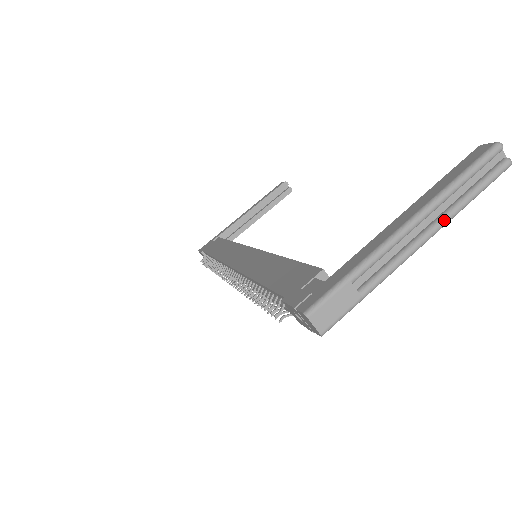
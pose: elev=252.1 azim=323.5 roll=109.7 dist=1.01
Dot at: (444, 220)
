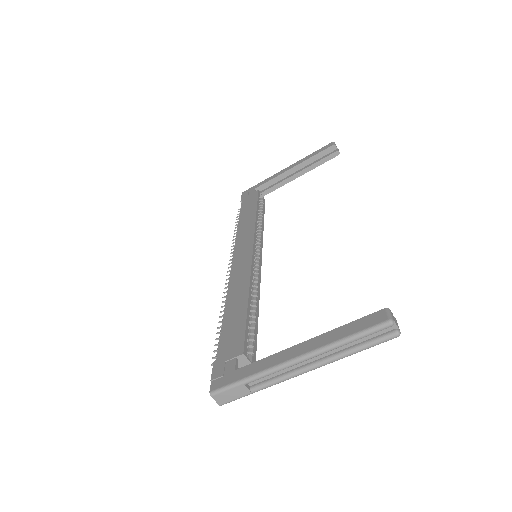
Dot at: (326, 363)
